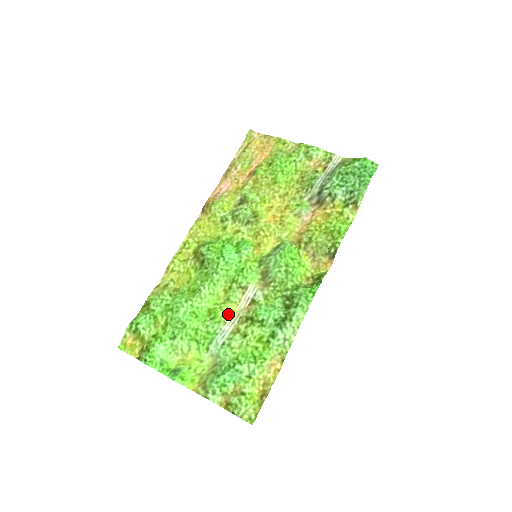
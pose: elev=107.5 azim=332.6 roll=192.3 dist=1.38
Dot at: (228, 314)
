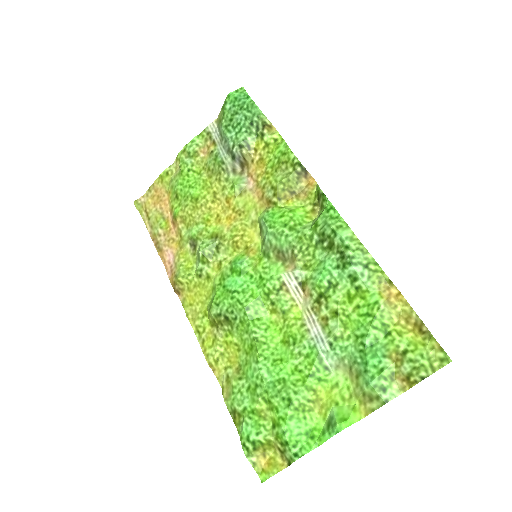
Dot at: (300, 322)
